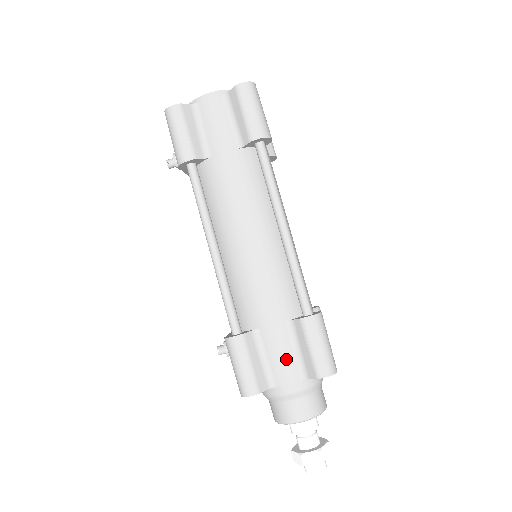
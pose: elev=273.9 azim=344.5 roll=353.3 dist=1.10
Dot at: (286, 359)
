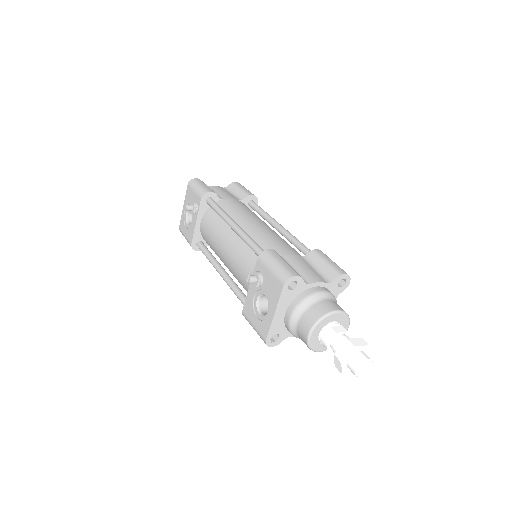
Dot at: (310, 270)
